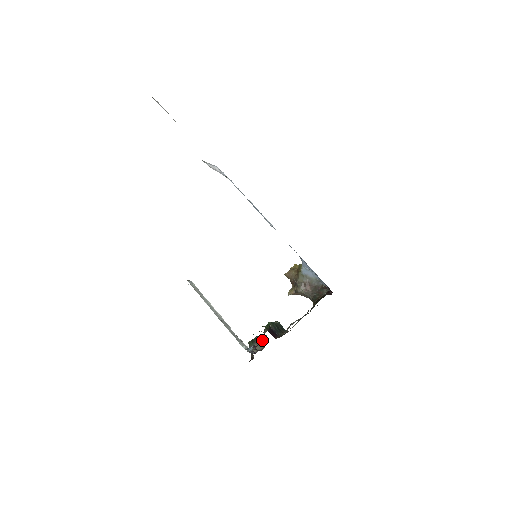
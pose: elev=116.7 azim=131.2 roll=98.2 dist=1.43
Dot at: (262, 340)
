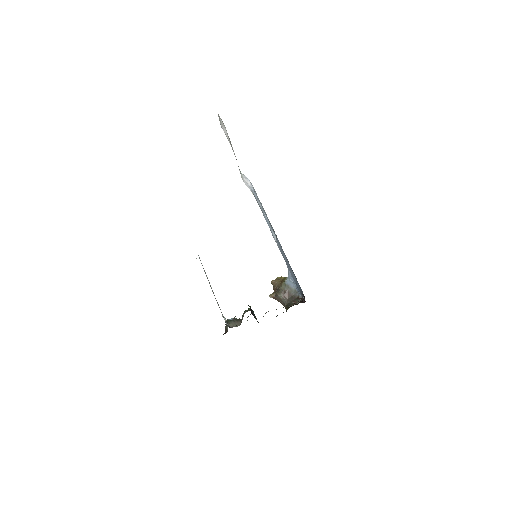
Dot at: (239, 320)
